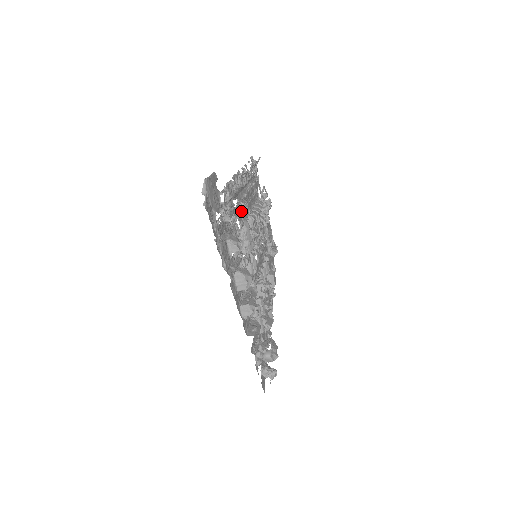
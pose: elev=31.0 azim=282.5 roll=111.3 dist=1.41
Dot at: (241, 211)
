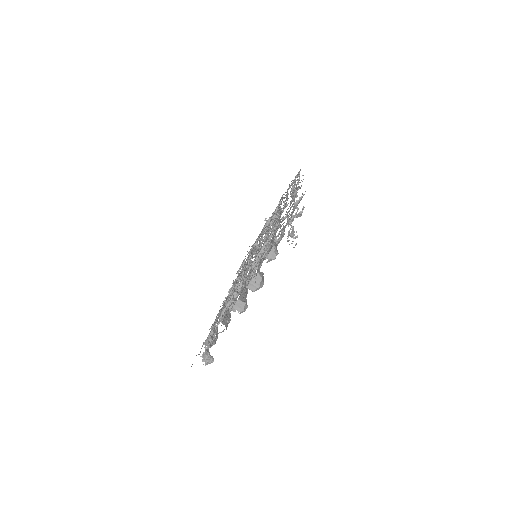
Dot at: occluded
